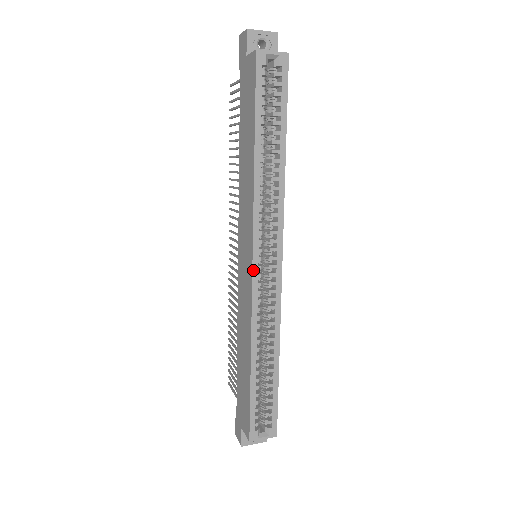
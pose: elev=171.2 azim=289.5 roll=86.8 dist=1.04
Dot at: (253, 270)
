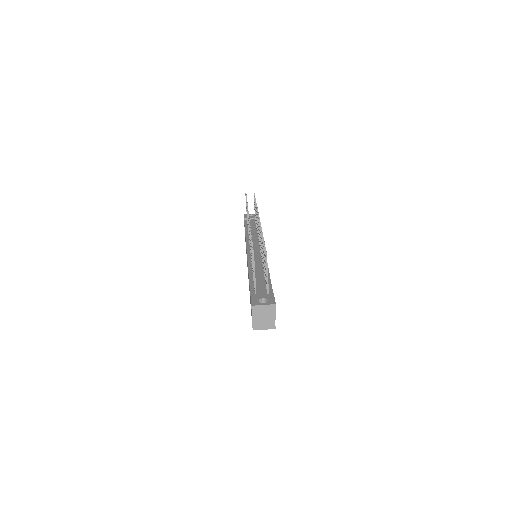
Dot at: occluded
